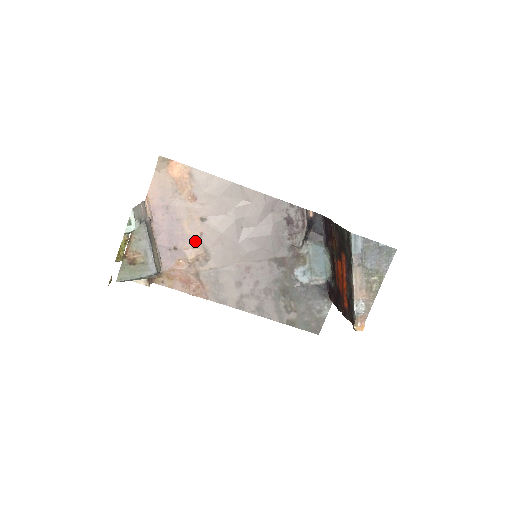
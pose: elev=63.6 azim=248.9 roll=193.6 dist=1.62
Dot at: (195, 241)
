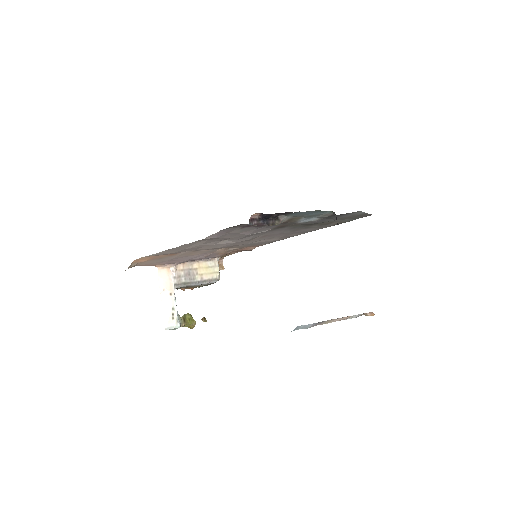
Dot at: (211, 251)
